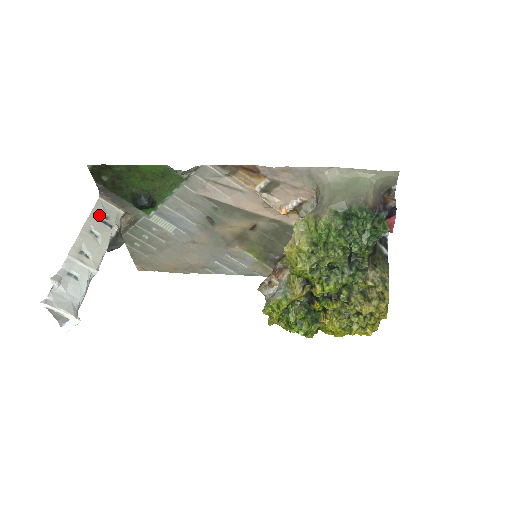
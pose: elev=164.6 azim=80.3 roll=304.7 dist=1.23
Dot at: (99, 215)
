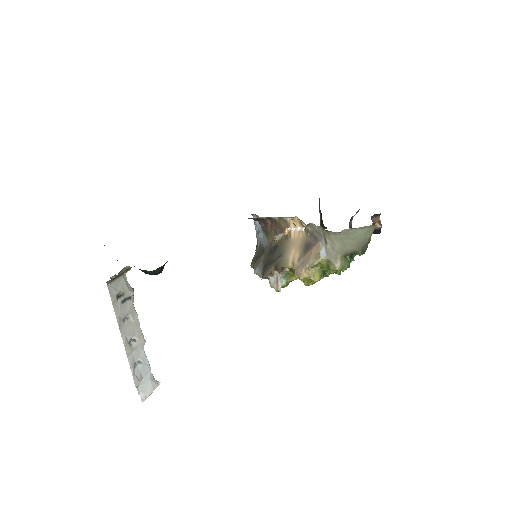
Dot at: (117, 300)
